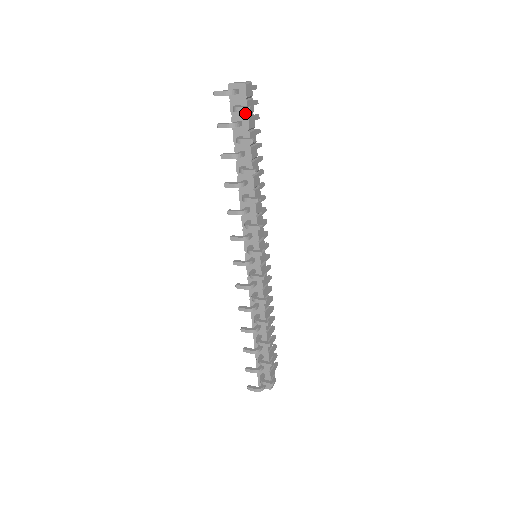
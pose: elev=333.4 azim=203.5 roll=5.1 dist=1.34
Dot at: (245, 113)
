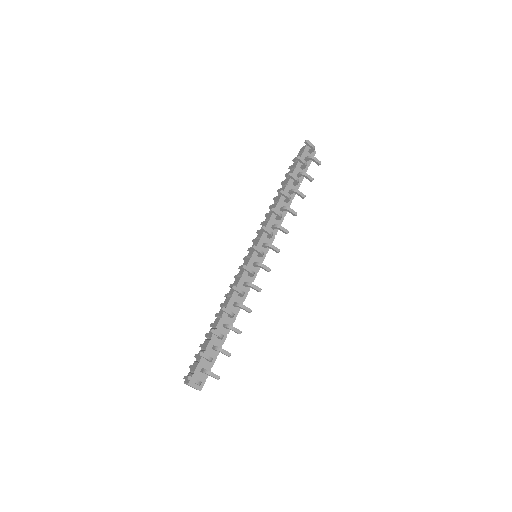
Dot at: (308, 165)
